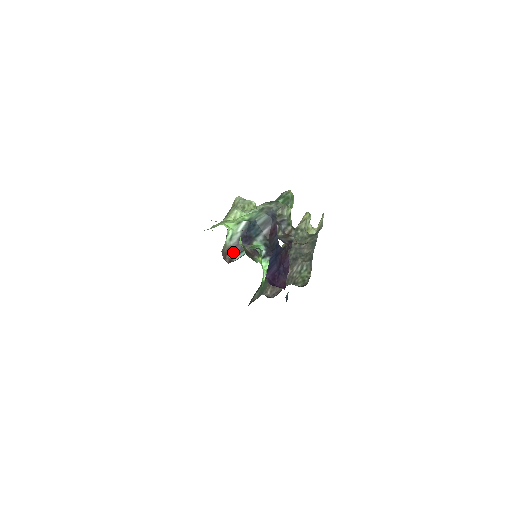
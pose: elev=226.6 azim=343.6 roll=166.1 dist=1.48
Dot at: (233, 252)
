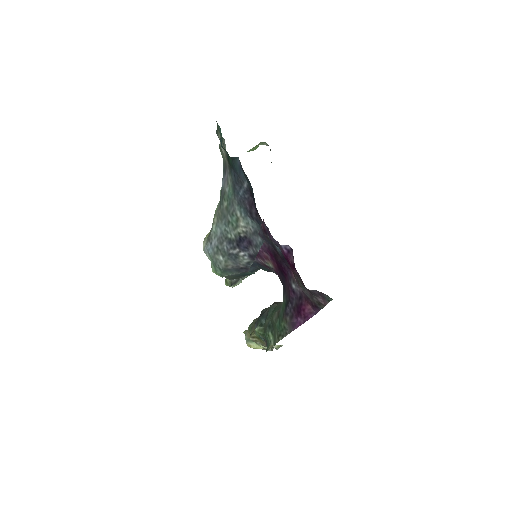
Dot at: occluded
